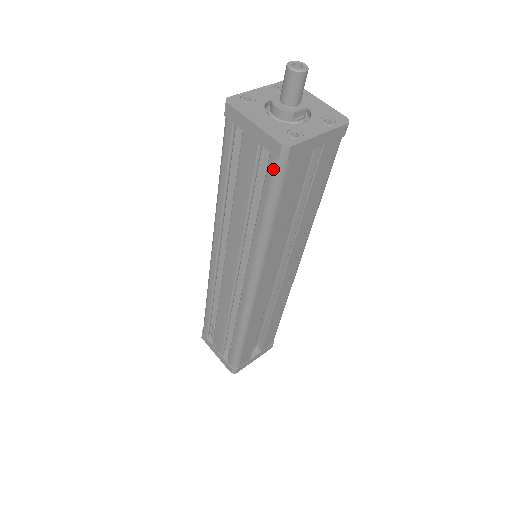
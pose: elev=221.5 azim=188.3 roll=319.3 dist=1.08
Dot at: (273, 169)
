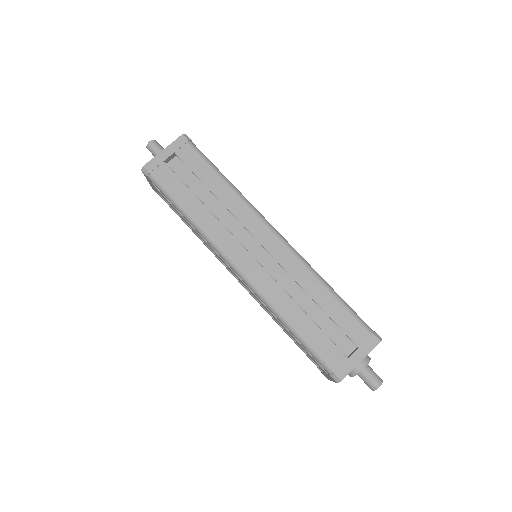
Dot at: (154, 184)
